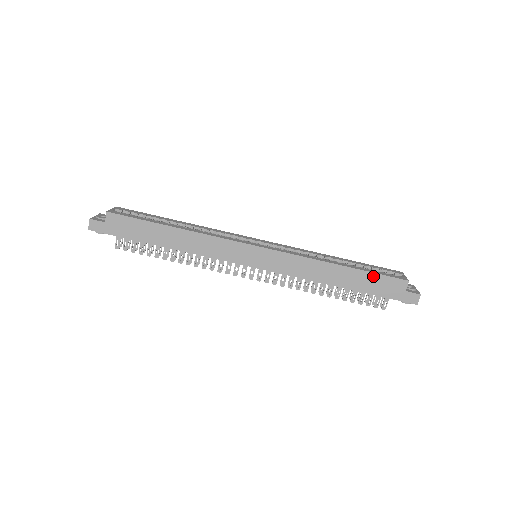
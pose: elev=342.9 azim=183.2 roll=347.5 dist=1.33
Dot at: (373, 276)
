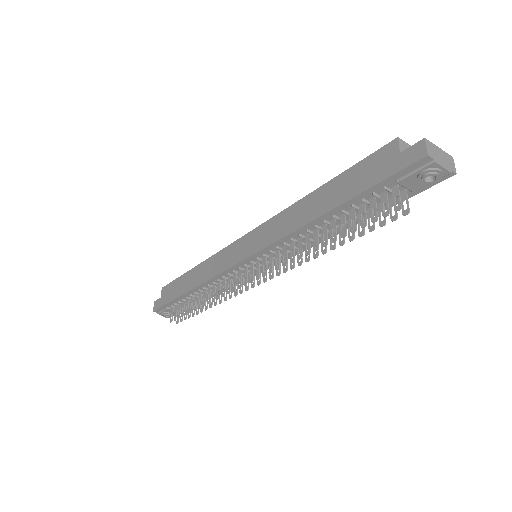
Dot at: (351, 172)
